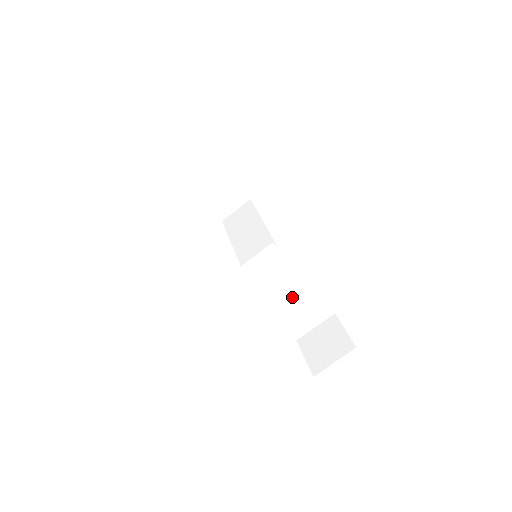
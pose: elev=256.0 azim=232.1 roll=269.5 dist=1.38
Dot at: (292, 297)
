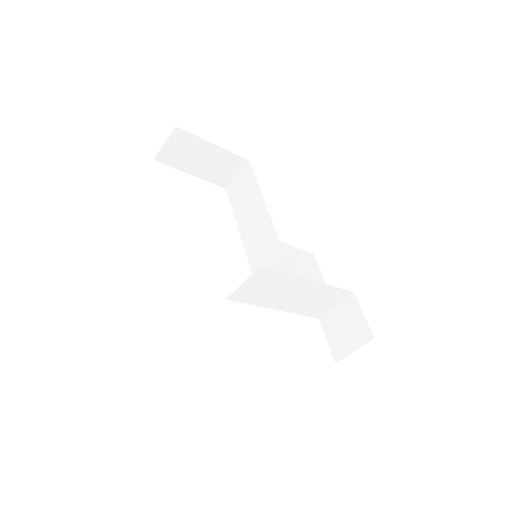
Dot at: (301, 294)
